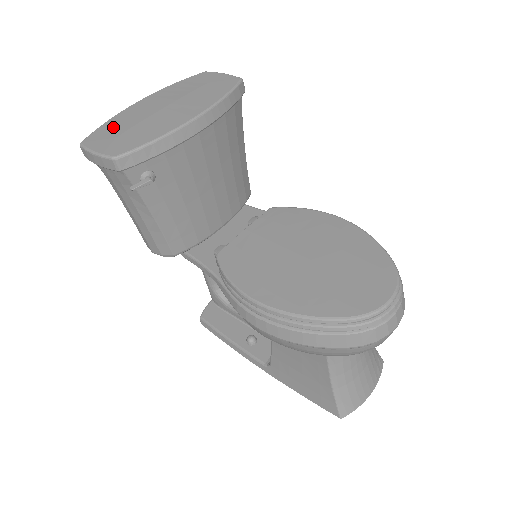
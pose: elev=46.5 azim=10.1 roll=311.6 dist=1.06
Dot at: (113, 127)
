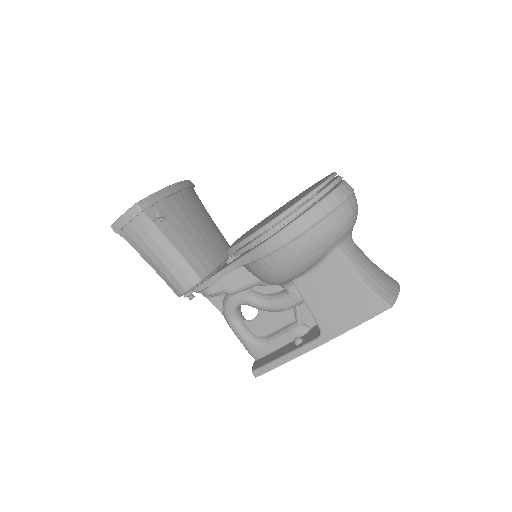
Dot at: occluded
